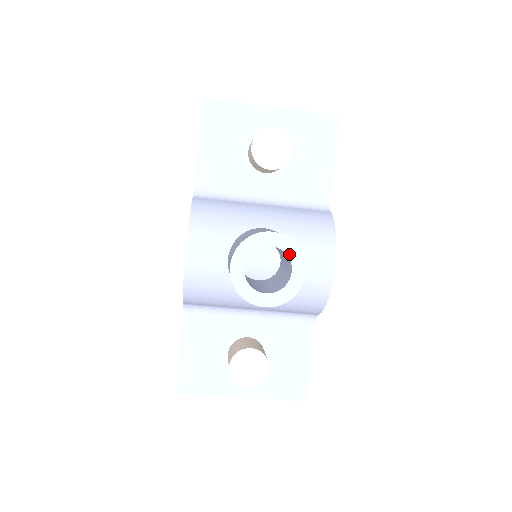
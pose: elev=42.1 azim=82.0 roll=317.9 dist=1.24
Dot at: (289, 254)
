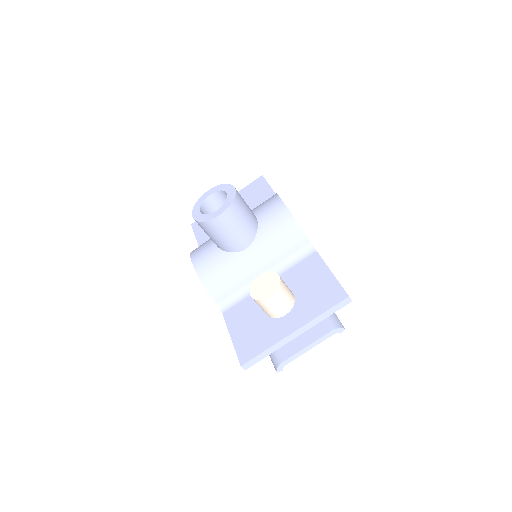
Dot at: (221, 190)
